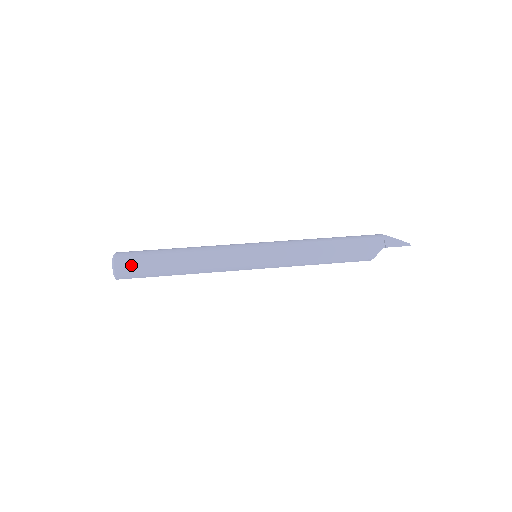
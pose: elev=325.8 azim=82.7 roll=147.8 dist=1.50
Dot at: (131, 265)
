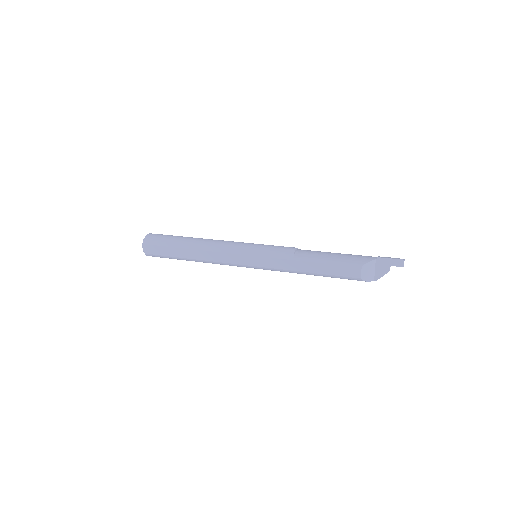
Dot at: (159, 235)
